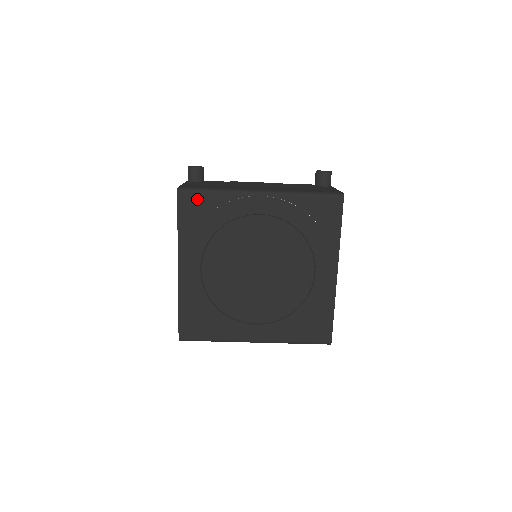
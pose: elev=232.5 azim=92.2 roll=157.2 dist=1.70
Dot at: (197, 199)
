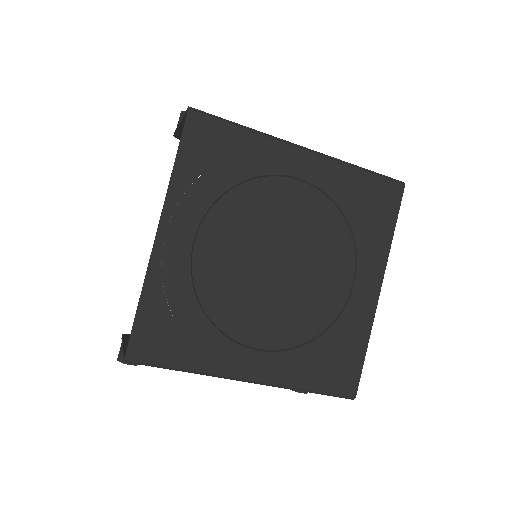
Dot at: (215, 131)
